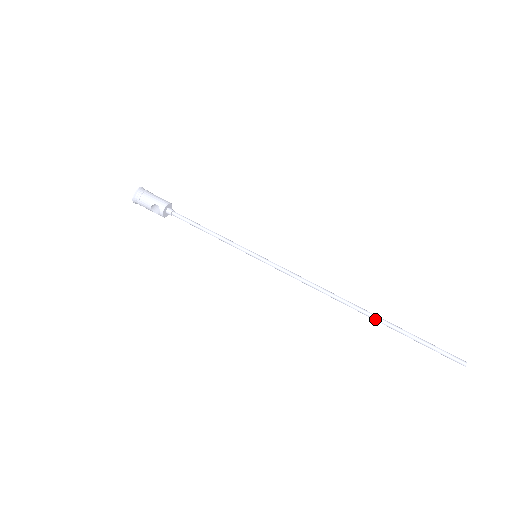
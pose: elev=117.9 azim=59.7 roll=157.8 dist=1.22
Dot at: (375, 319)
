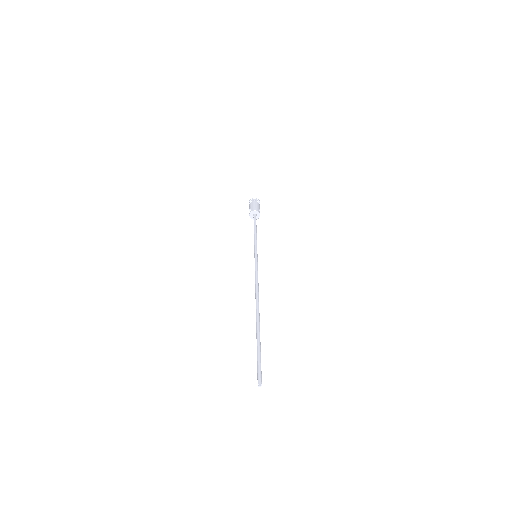
Dot at: (256, 322)
